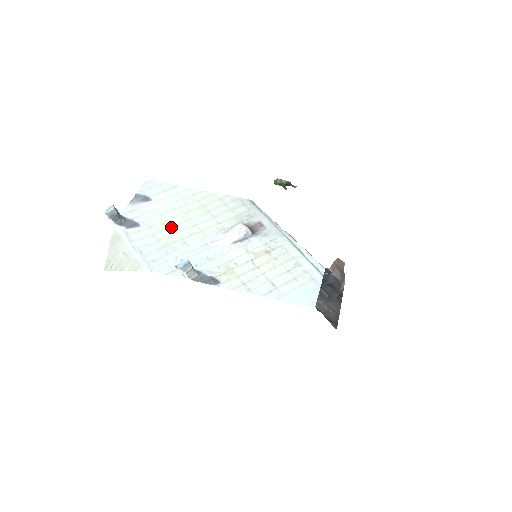
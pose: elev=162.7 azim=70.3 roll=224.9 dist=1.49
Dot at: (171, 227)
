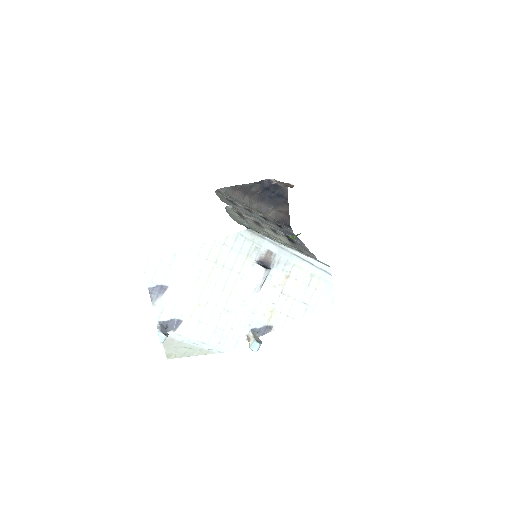
Dot at: (207, 304)
